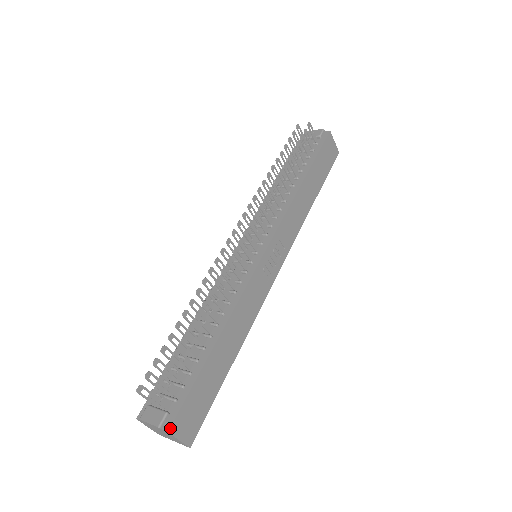
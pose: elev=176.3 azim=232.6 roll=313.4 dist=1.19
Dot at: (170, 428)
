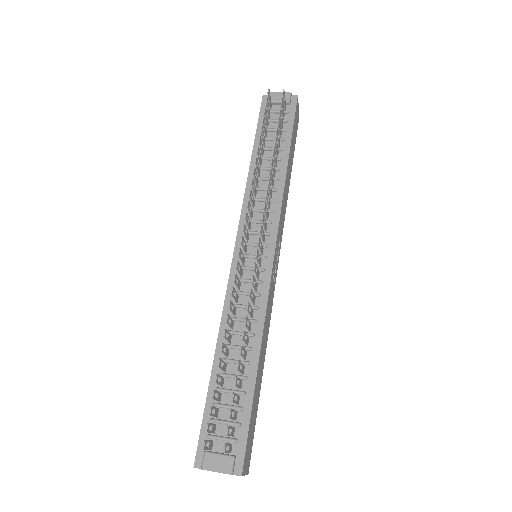
Dot at: (242, 471)
